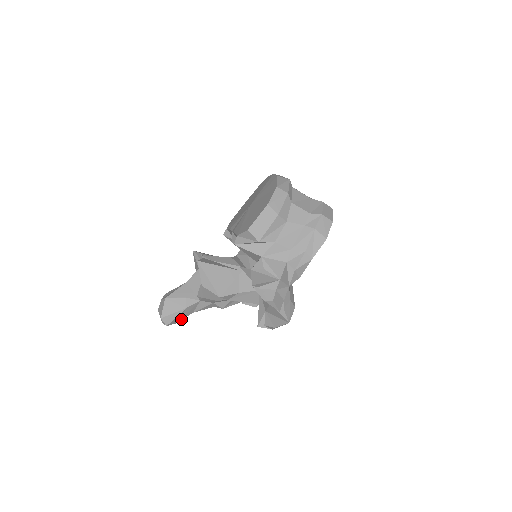
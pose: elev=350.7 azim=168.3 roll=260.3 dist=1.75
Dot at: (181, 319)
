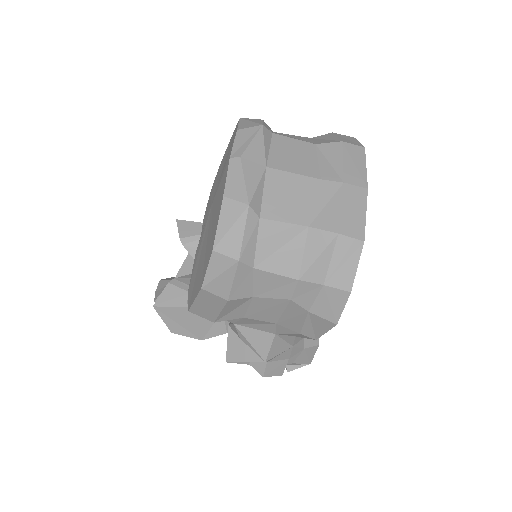
Dot at: occluded
